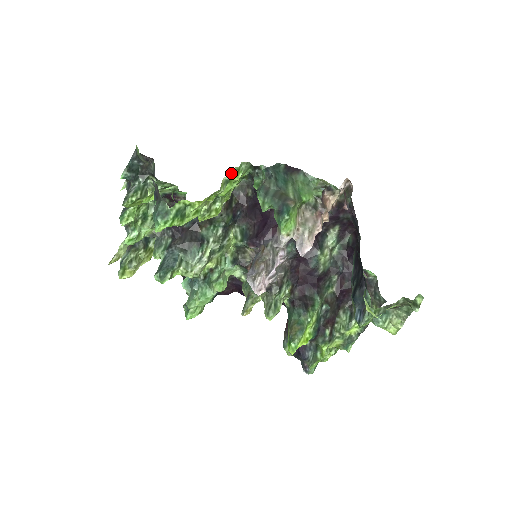
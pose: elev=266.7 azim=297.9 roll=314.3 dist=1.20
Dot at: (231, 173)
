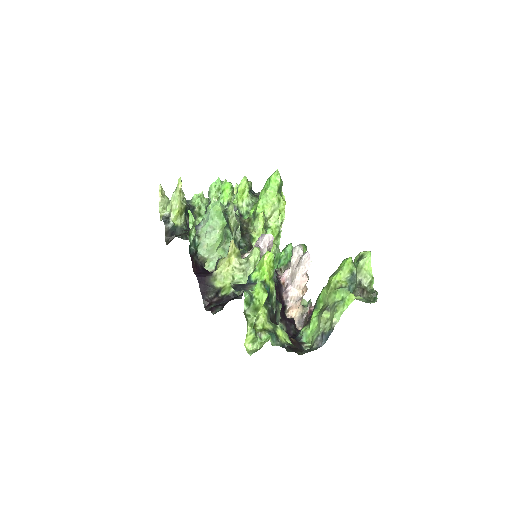
Dot at: (280, 235)
